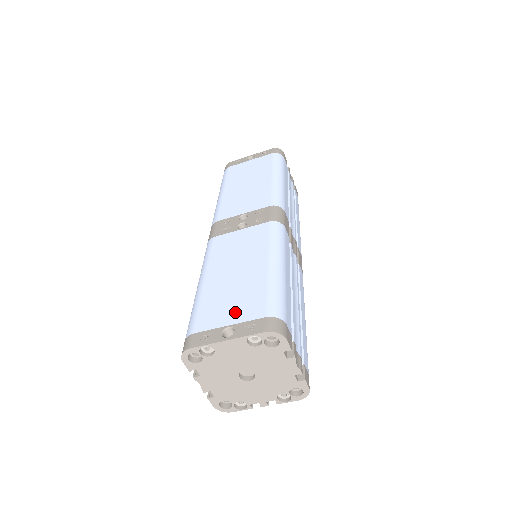
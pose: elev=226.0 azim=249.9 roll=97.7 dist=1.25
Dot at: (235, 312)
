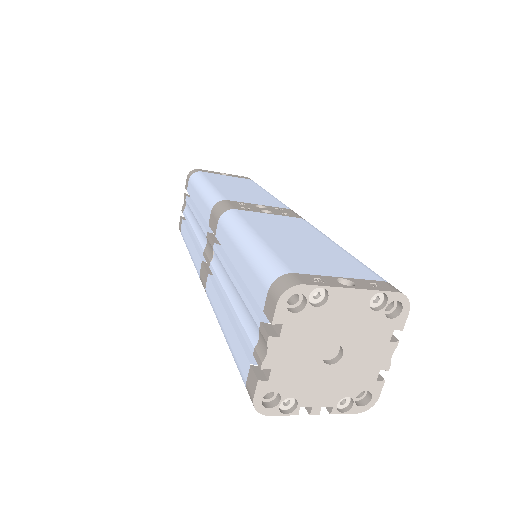
Dot at: (337, 269)
